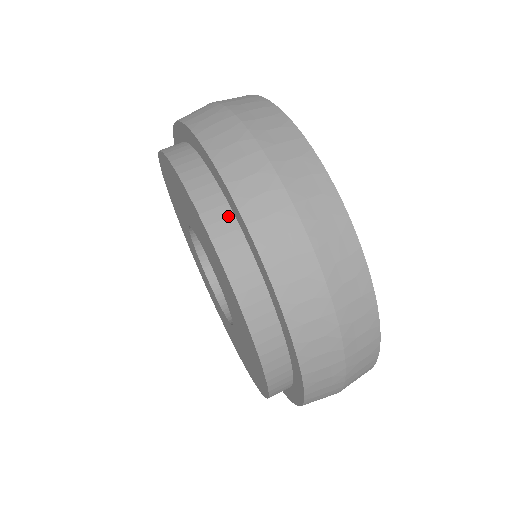
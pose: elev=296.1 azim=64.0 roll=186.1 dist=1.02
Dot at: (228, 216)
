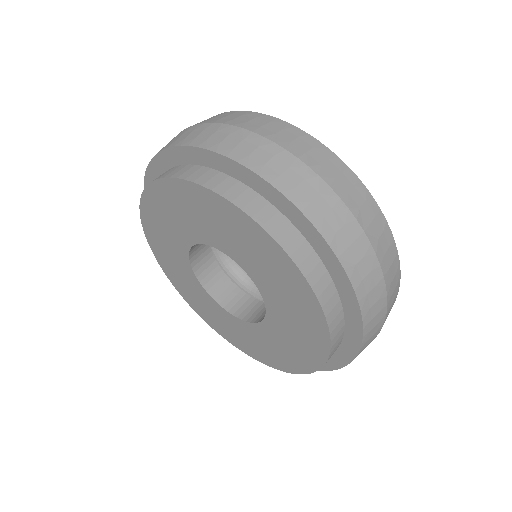
Dot at: (167, 171)
